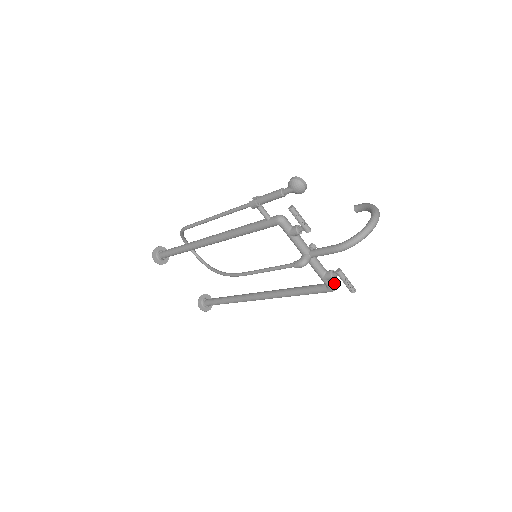
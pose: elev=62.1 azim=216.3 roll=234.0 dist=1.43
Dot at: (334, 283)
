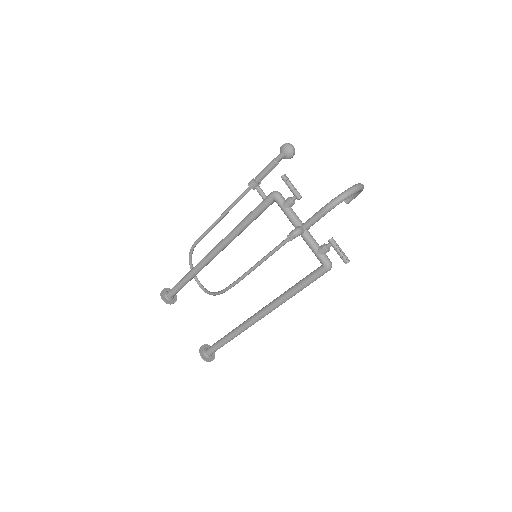
Dot at: (329, 259)
